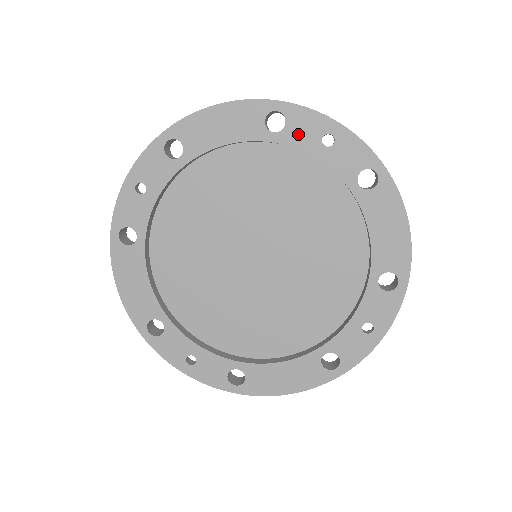
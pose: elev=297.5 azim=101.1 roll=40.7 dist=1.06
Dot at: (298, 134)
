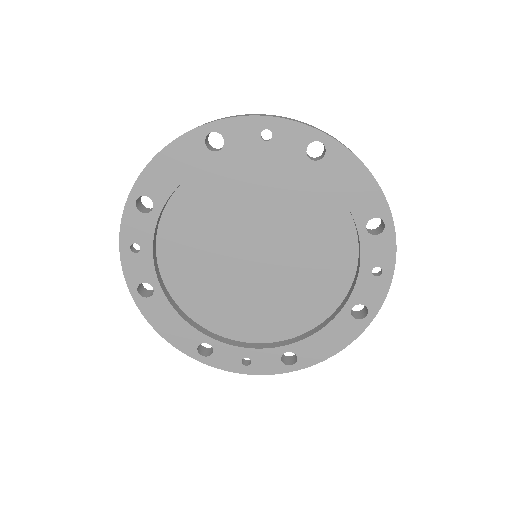
Dot at: (239, 143)
